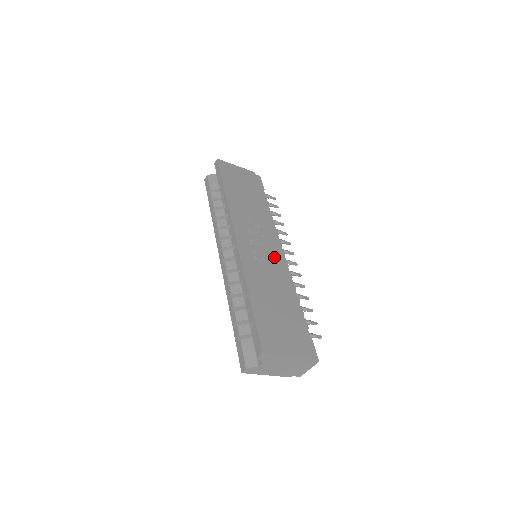
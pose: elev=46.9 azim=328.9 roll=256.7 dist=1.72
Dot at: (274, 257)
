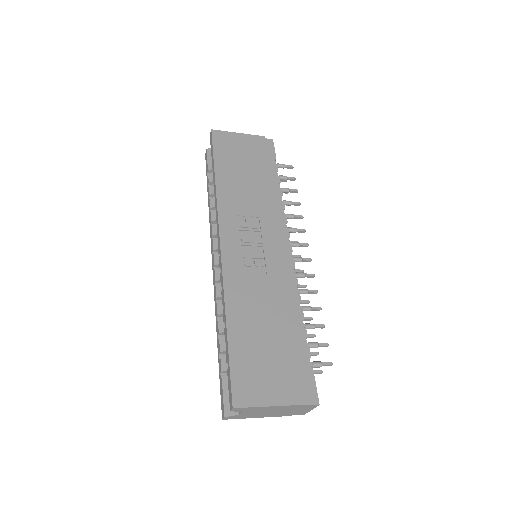
Dot at: (273, 259)
